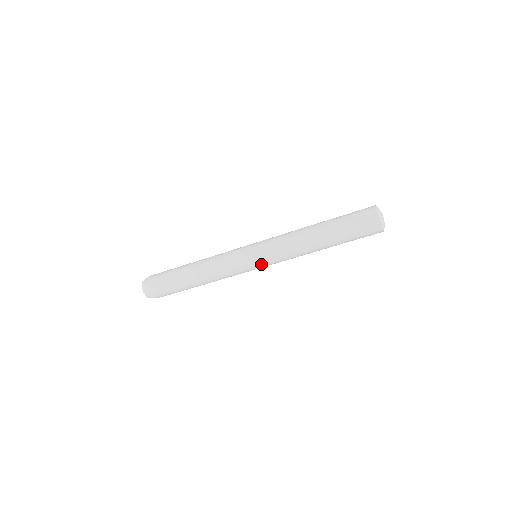
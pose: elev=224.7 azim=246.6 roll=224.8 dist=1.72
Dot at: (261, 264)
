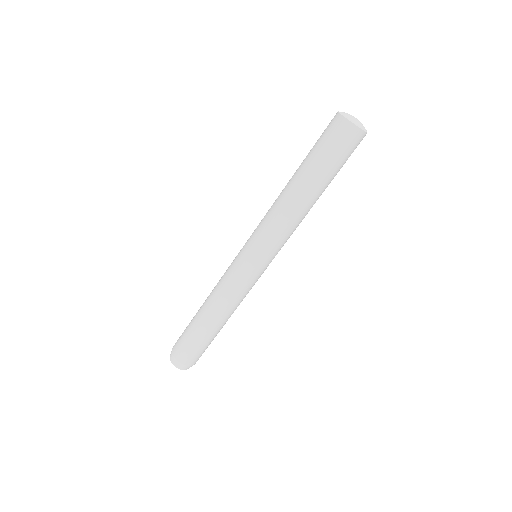
Dot at: (259, 258)
